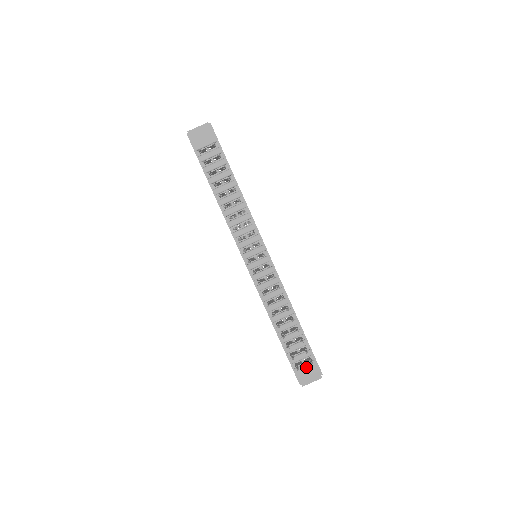
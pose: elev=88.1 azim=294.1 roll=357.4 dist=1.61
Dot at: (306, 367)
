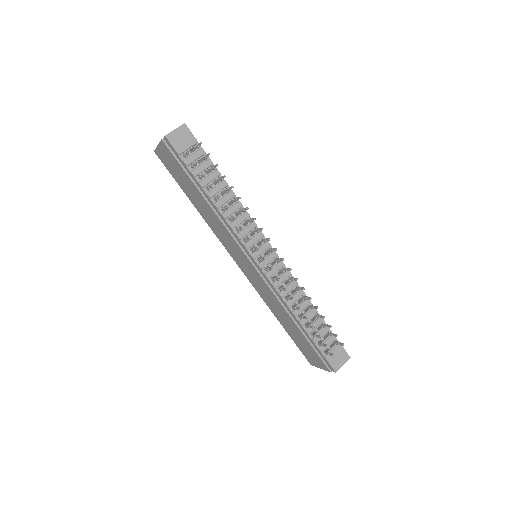
Dot at: (334, 352)
